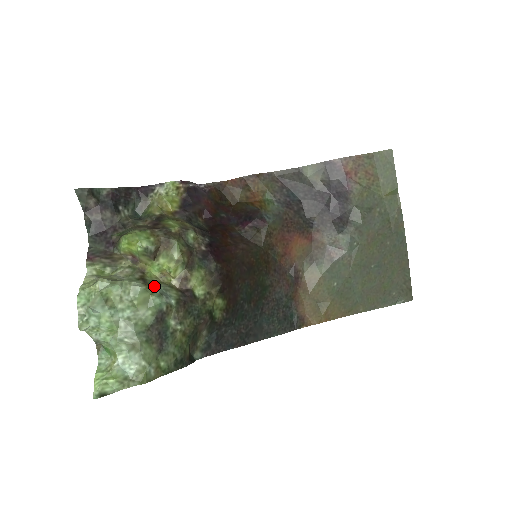
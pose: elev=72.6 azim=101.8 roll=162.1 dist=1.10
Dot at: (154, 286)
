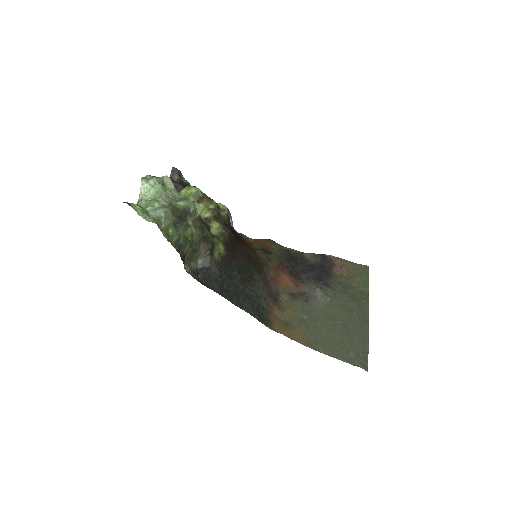
Dot at: occluded
